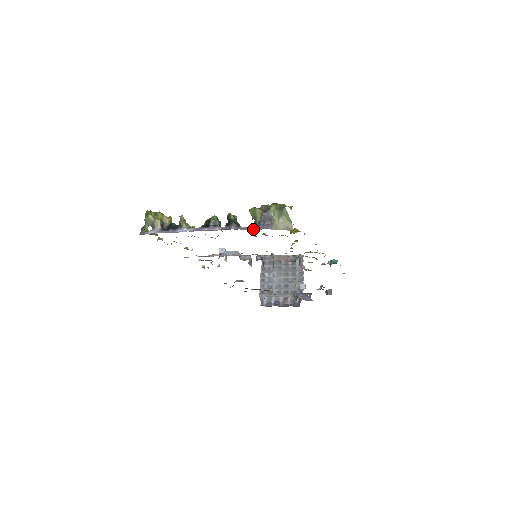
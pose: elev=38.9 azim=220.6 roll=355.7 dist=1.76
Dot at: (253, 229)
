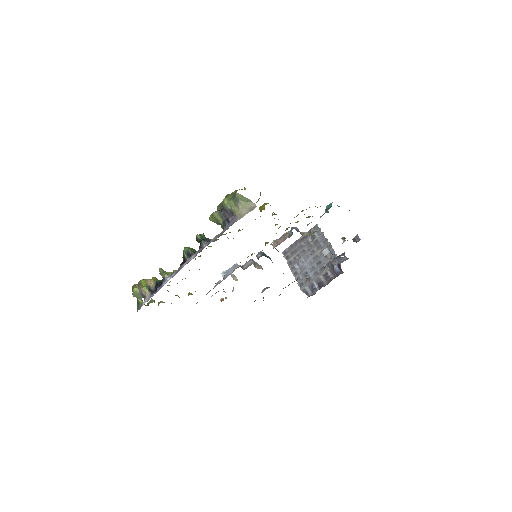
Dot at: occluded
